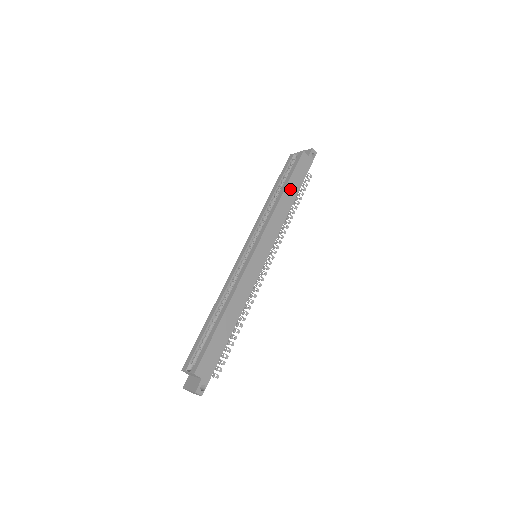
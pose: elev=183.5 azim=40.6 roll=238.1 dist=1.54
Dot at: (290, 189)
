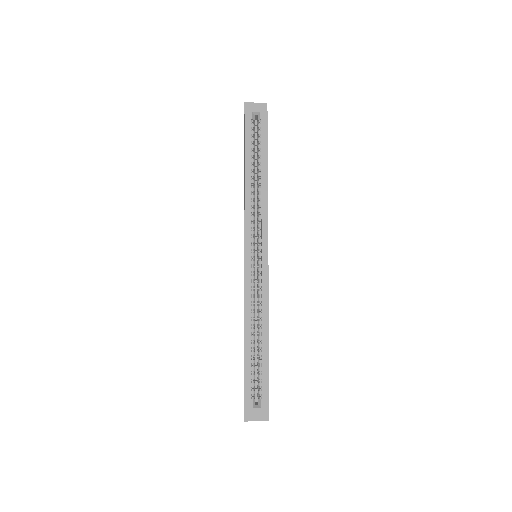
Dot at: occluded
